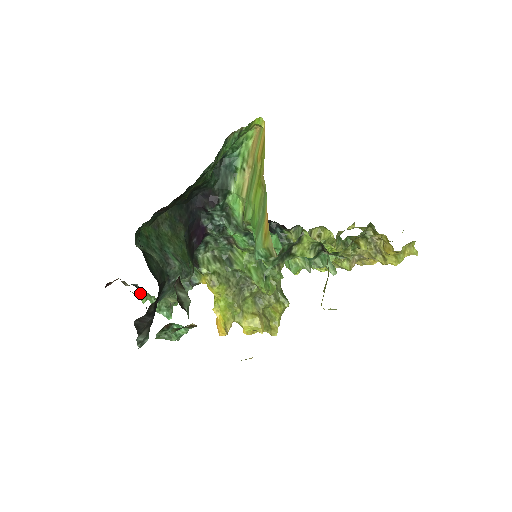
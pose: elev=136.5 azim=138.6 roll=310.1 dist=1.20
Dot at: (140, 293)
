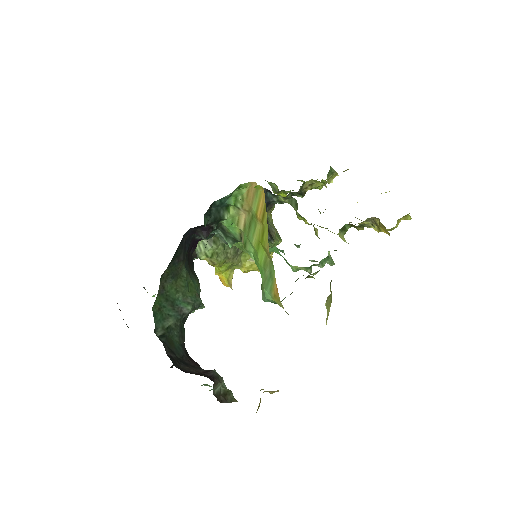
Dot at: occluded
